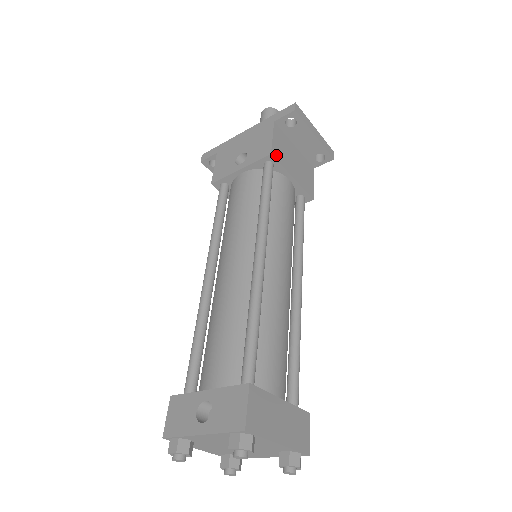
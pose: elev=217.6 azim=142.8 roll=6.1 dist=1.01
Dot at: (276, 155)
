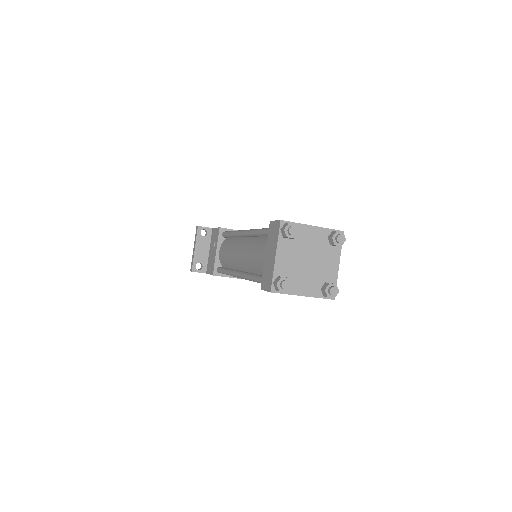
Dot at: occluded
